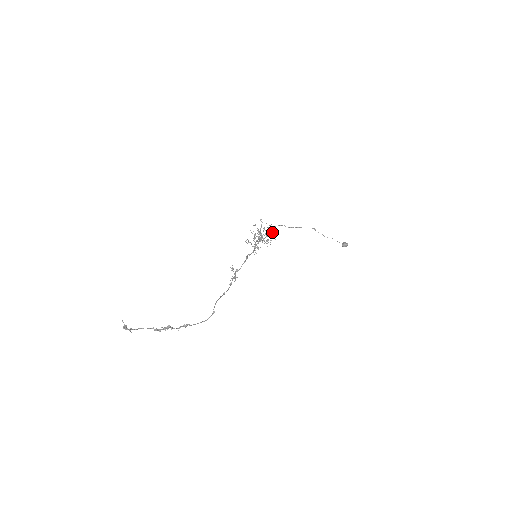
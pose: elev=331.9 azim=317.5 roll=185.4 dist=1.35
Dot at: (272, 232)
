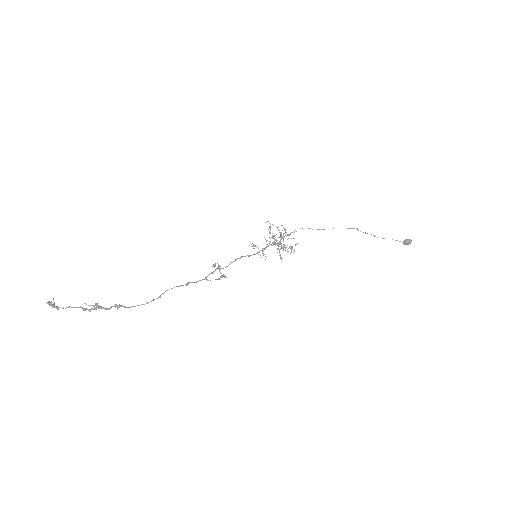
Dot at: (288, 234)
